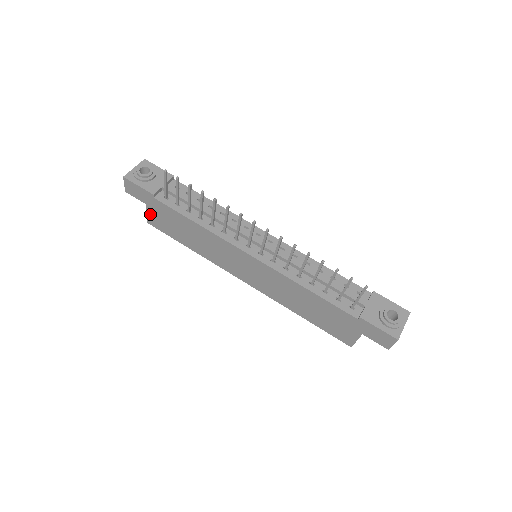
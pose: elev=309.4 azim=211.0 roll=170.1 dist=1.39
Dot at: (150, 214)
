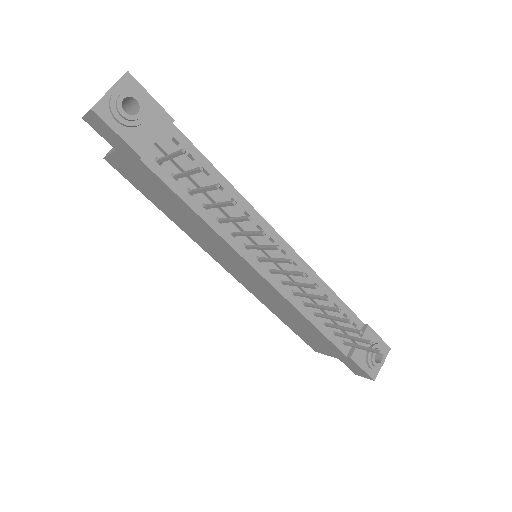
Dot at: (117, 159)
